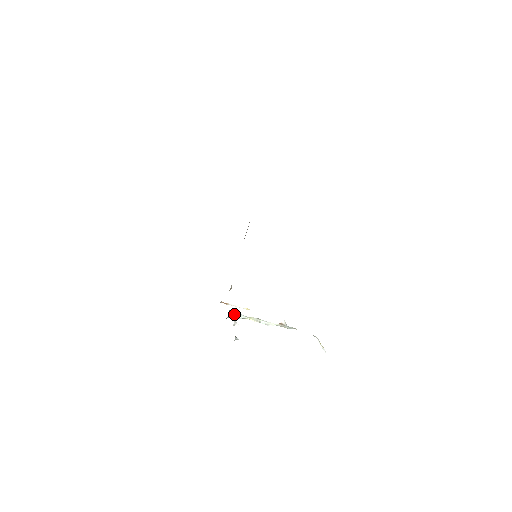
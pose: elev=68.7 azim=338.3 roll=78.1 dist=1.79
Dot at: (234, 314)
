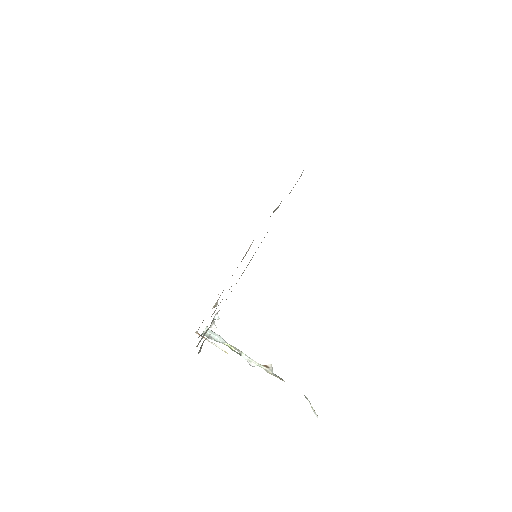
Dot at: (212, 332)
